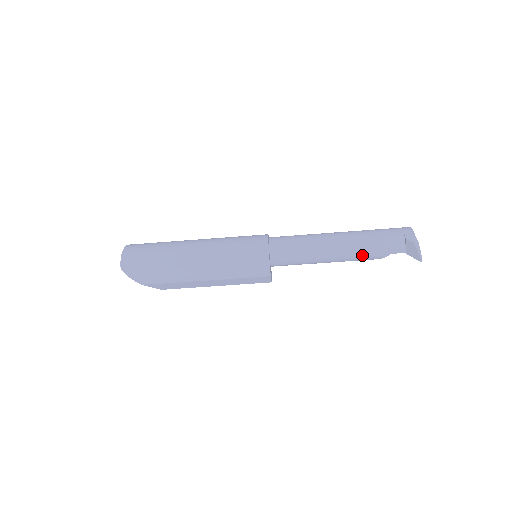
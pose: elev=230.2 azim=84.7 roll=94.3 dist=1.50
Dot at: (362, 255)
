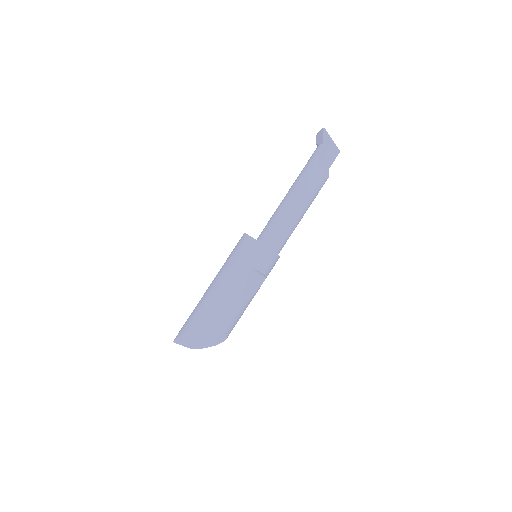
Dot at: (303, 175)
